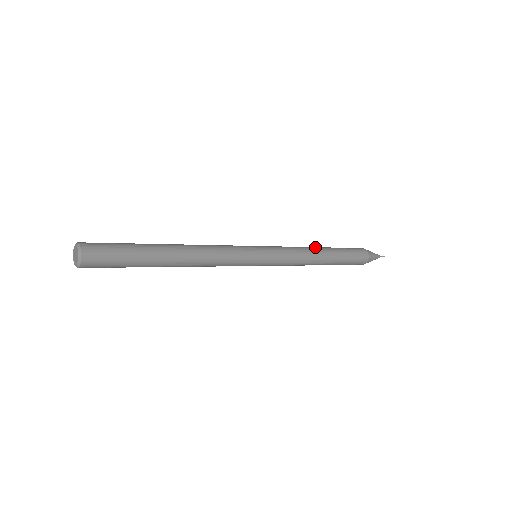
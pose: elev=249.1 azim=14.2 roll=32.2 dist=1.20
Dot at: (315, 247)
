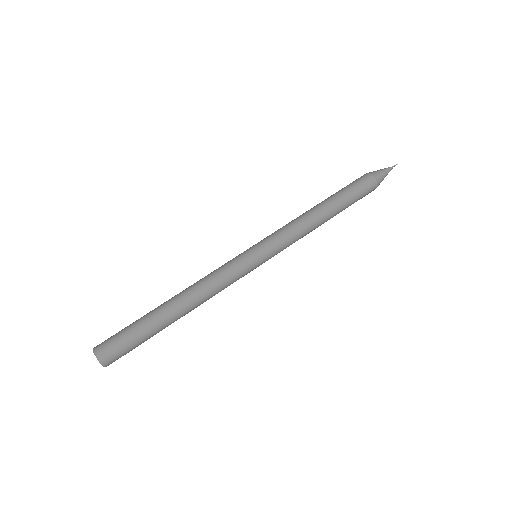
Dot at: (311, 208)
